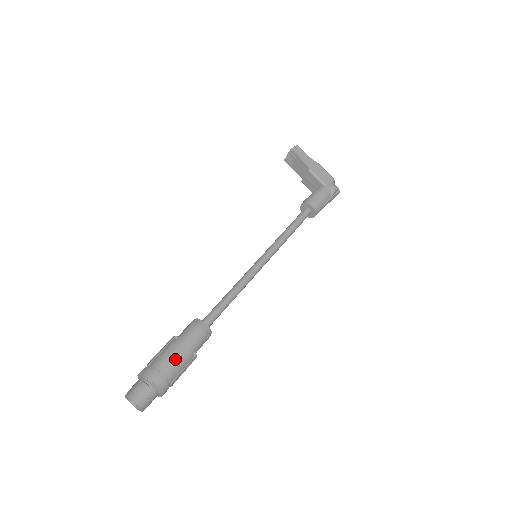
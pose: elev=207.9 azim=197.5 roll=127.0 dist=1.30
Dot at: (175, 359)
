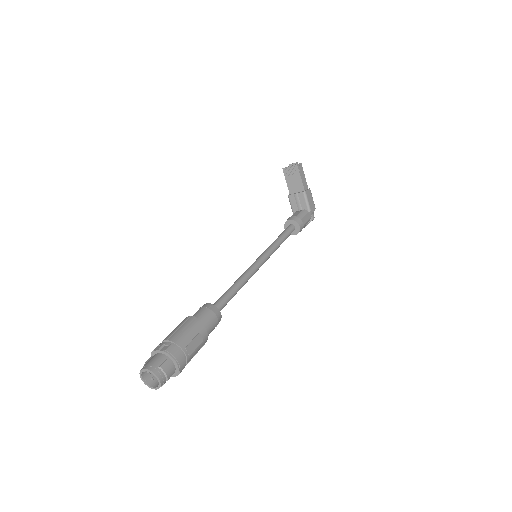
Dot at: (197, 343)
